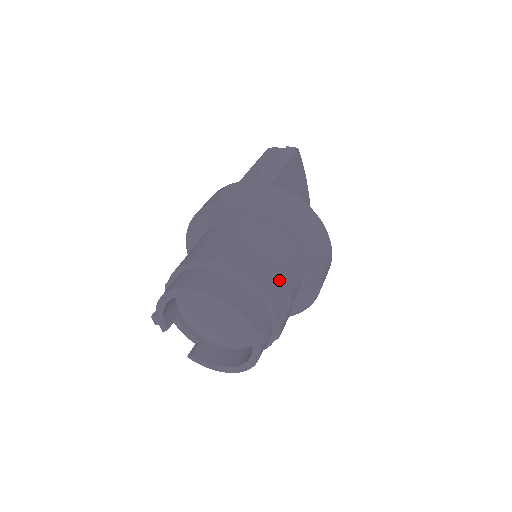
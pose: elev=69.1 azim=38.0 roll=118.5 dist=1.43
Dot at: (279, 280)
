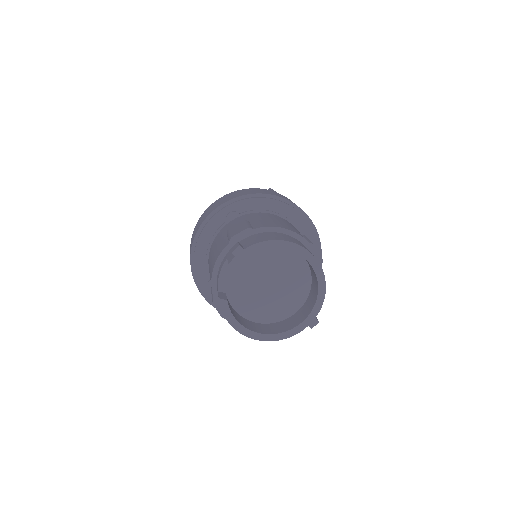
Dot at: occluded
